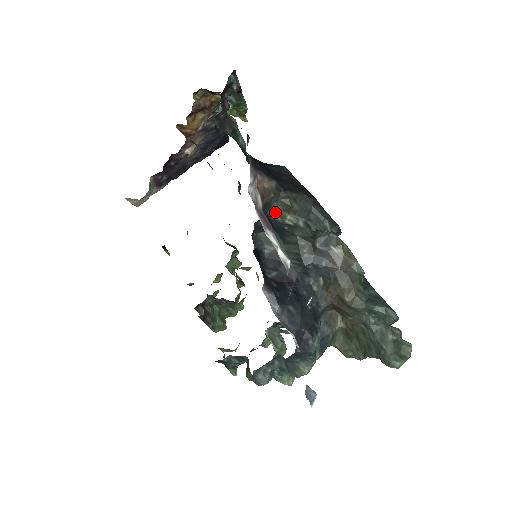
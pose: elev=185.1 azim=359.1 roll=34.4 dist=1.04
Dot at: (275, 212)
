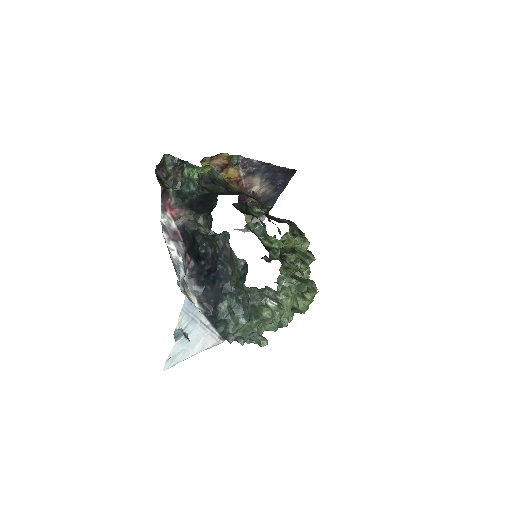
Dot at: (196, 228)
